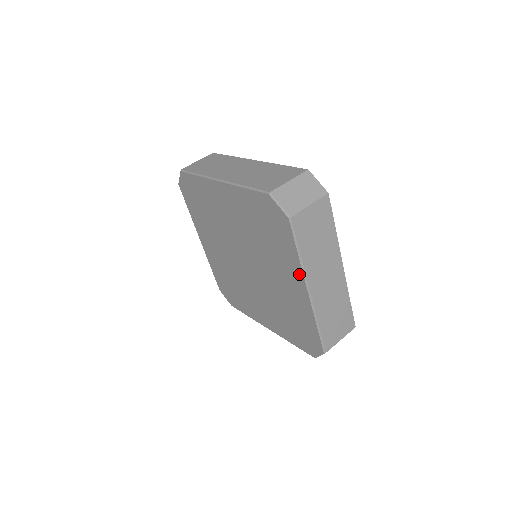
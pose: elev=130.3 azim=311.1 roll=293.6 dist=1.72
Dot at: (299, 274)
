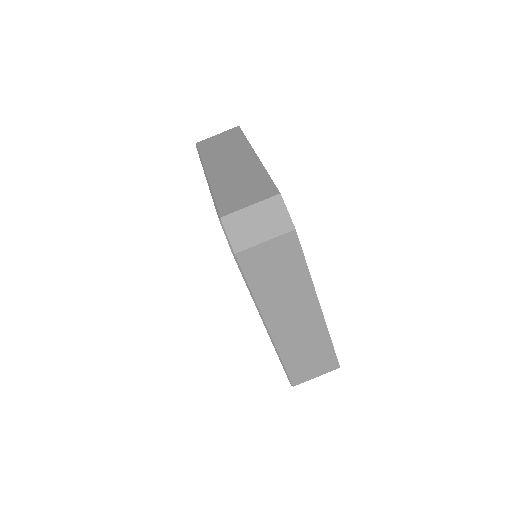
Dot at: occluded
